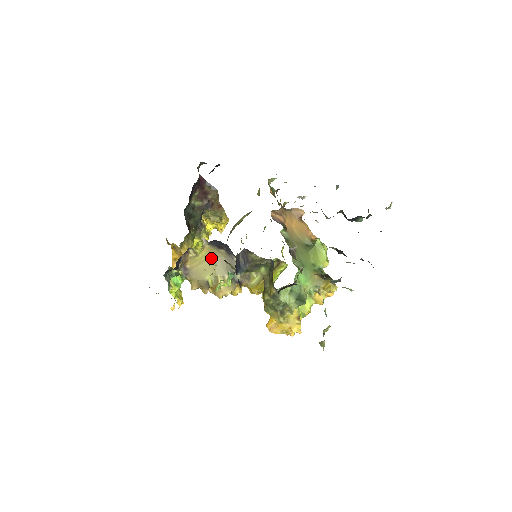
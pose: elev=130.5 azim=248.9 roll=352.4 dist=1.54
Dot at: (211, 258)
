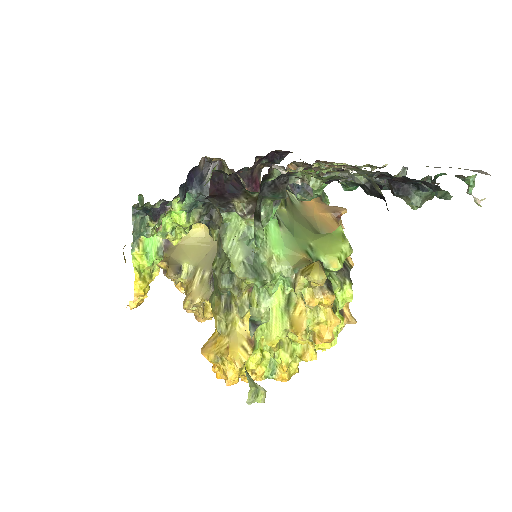
Dot at: (205, 244)
